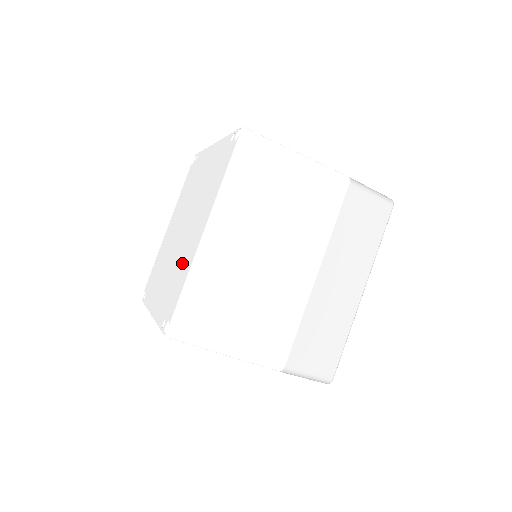
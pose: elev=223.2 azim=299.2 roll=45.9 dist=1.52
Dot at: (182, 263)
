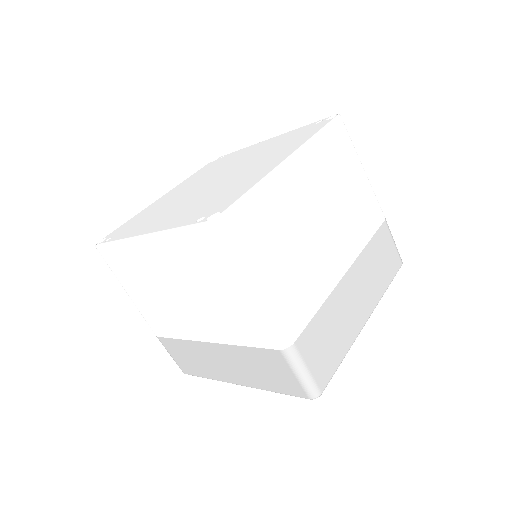
Dot at: (233, 185)
